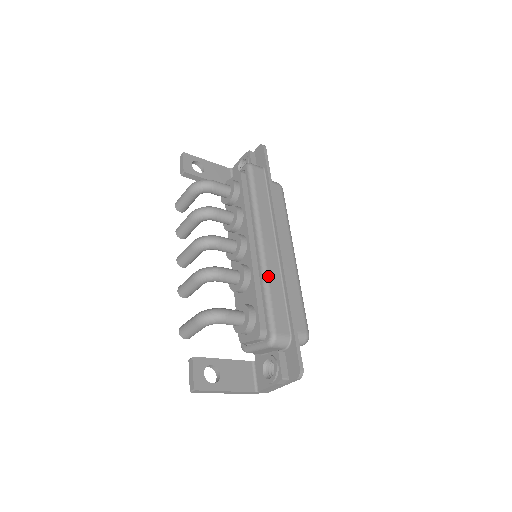
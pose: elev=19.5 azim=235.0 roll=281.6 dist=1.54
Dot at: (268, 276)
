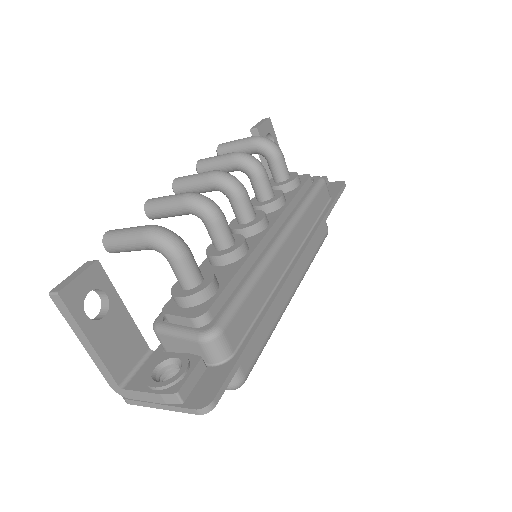
Dot at: (264, 272)
